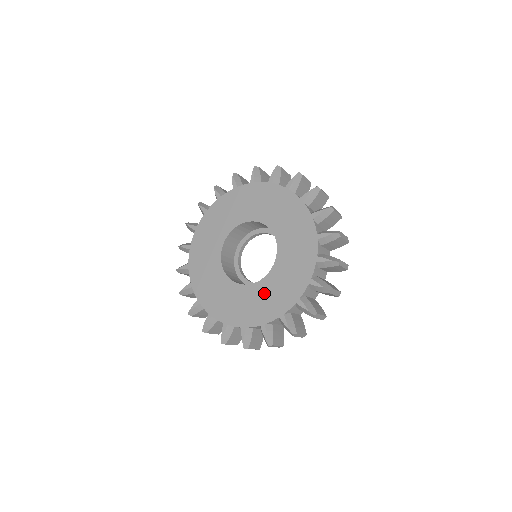
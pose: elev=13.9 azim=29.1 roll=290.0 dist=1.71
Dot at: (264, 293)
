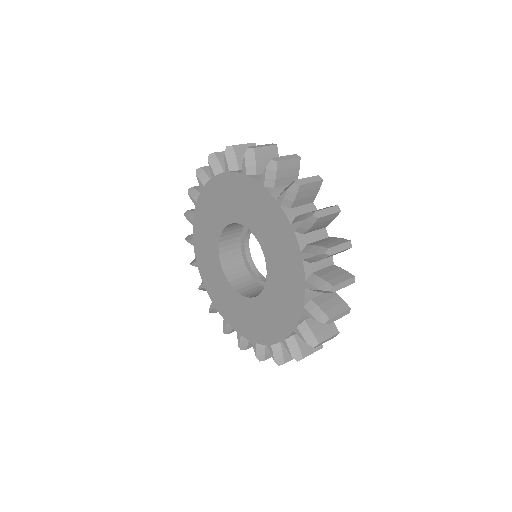
Dot at: (255, 313)
